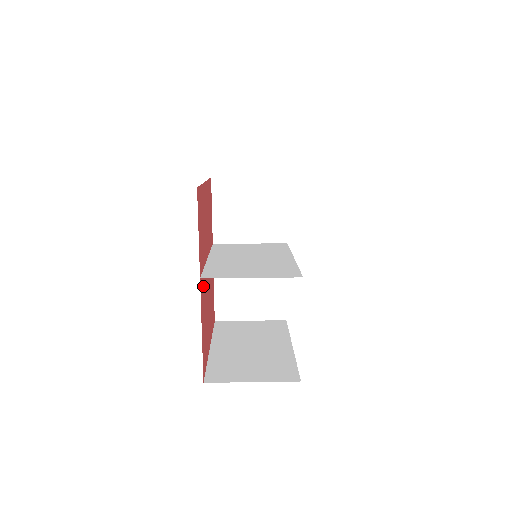
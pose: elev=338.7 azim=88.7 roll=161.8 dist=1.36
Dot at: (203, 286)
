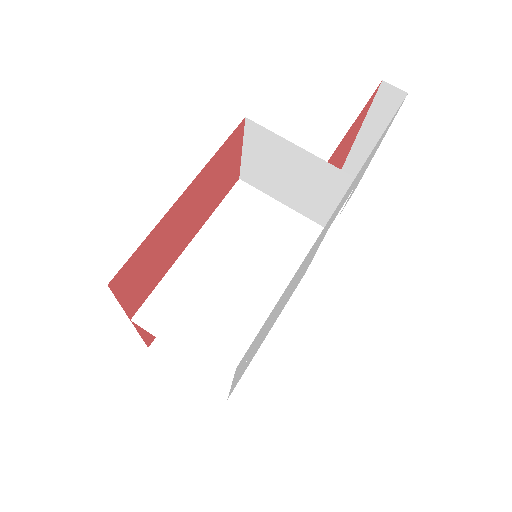
Dot at: occluded
